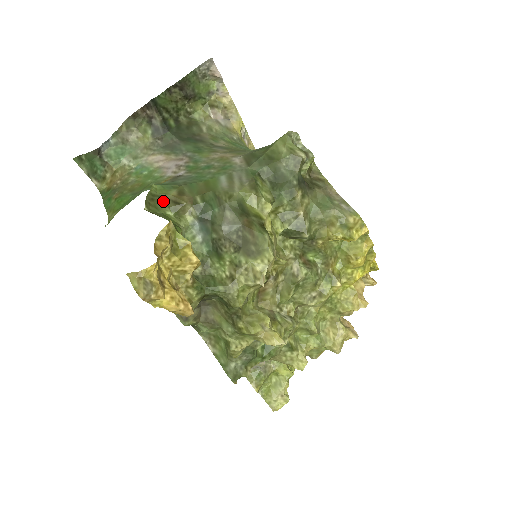
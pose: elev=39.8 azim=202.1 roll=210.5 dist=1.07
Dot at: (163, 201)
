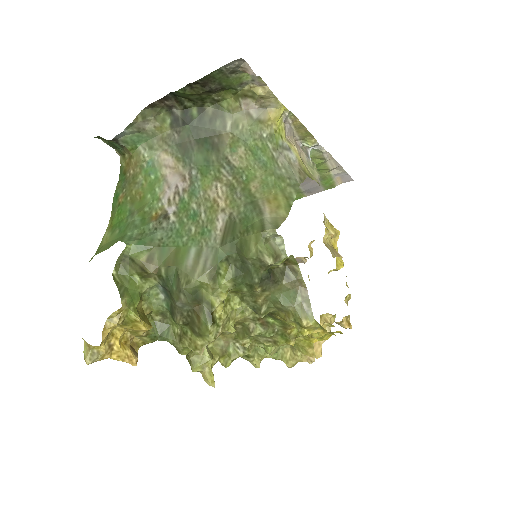
Dot at: (132, 264)
